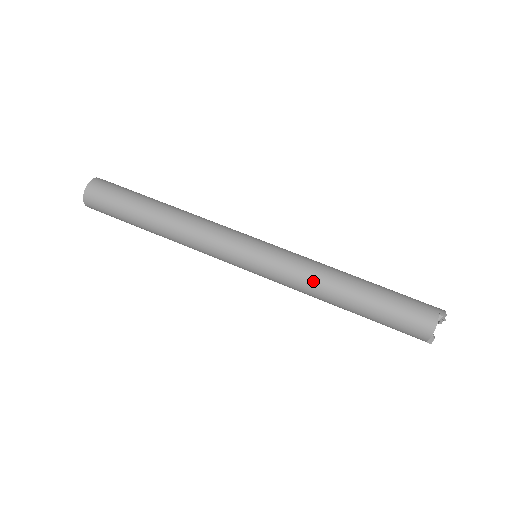
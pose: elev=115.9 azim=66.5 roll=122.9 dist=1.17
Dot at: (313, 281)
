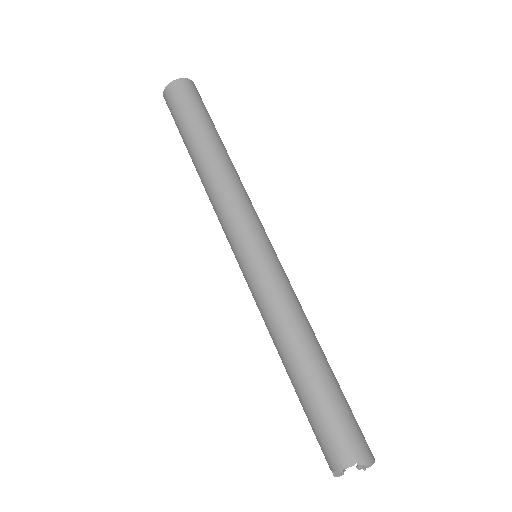
Dot at: (279, 321)
